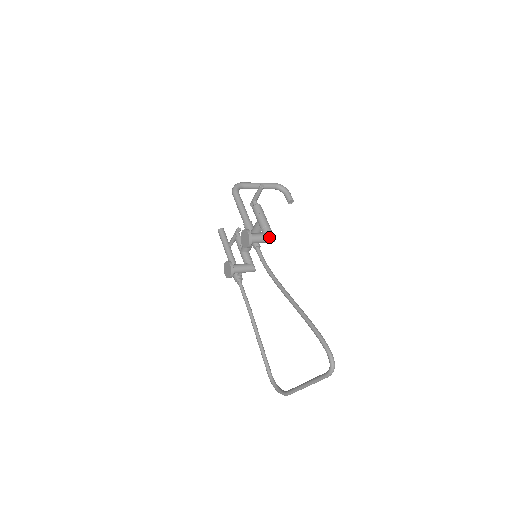
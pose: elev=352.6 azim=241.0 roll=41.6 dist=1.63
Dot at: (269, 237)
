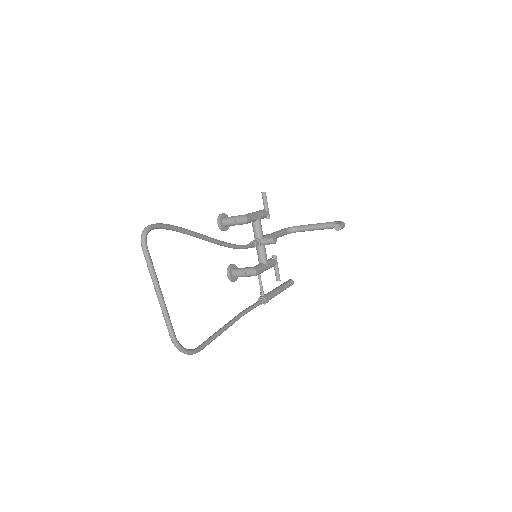
Dot at: (240, 216)
